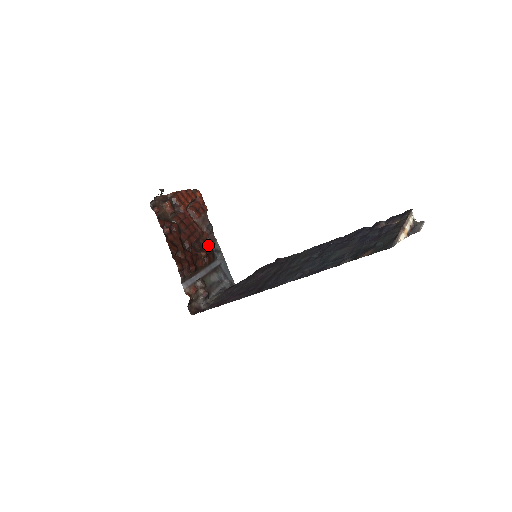
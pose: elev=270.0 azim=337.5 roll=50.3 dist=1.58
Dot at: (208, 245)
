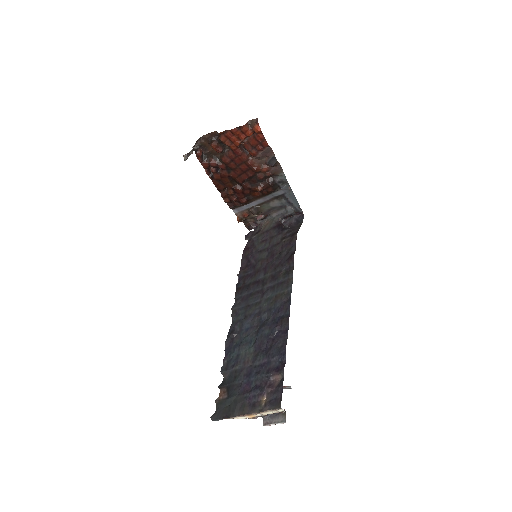
Dot at: (271, 176)
